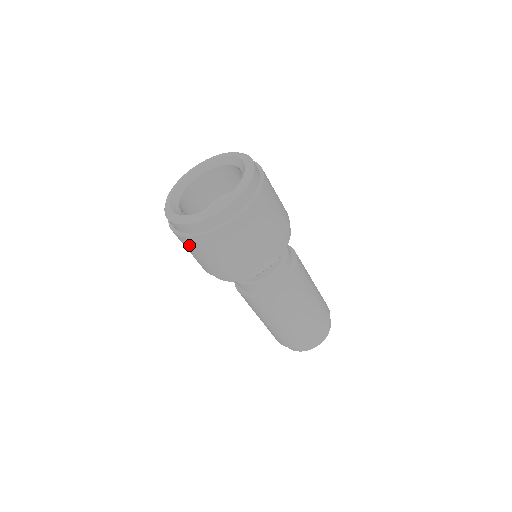
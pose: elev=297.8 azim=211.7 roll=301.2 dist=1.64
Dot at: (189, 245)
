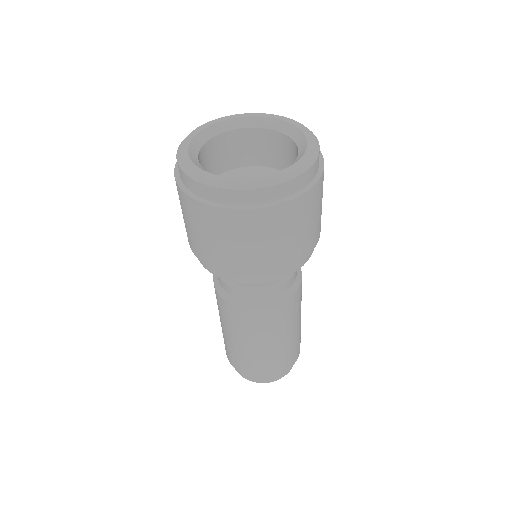
Dot at: (184, 205)
